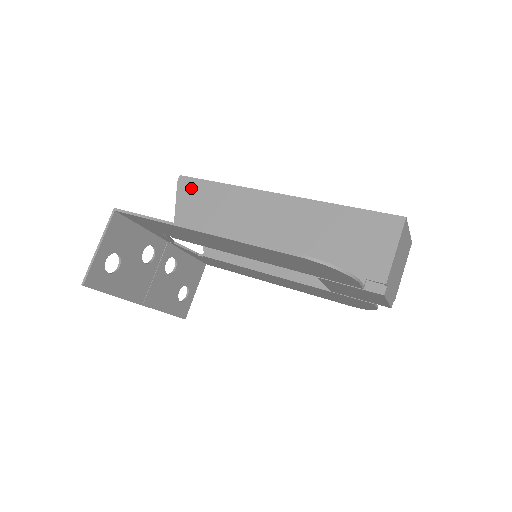
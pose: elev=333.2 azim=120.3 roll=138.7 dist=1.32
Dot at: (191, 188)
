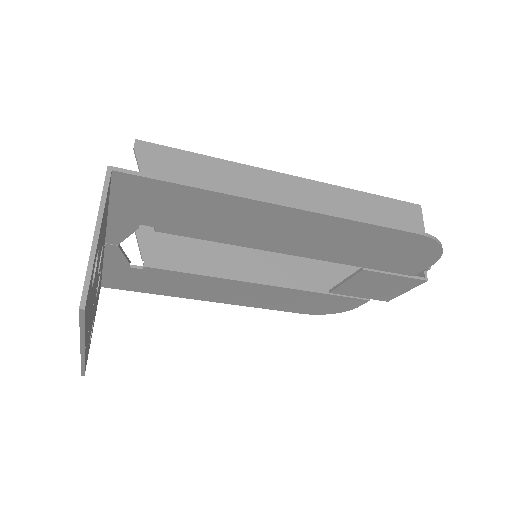
Dot at: (163, 159)
